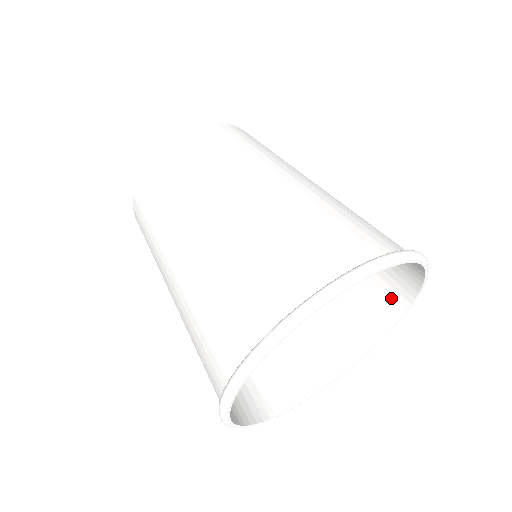
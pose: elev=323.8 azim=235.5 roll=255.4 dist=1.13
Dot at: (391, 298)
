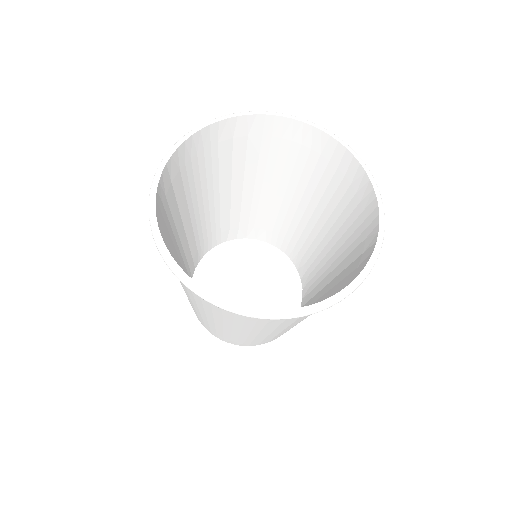
Dot at: (370, 226)
